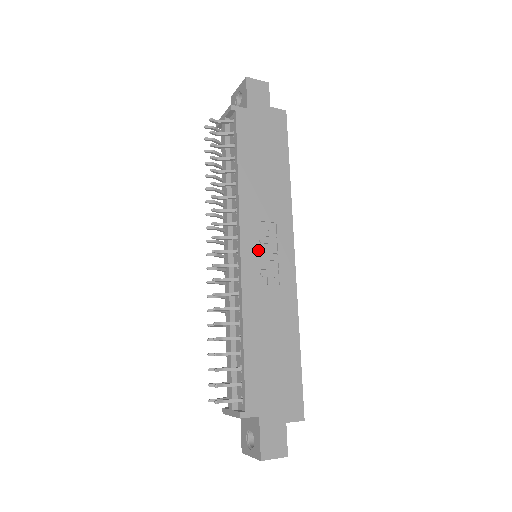
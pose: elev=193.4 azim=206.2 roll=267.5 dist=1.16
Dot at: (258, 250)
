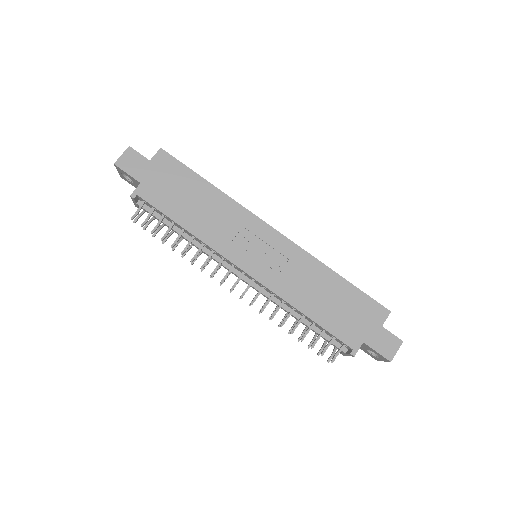
Dot at: (253, 257)
